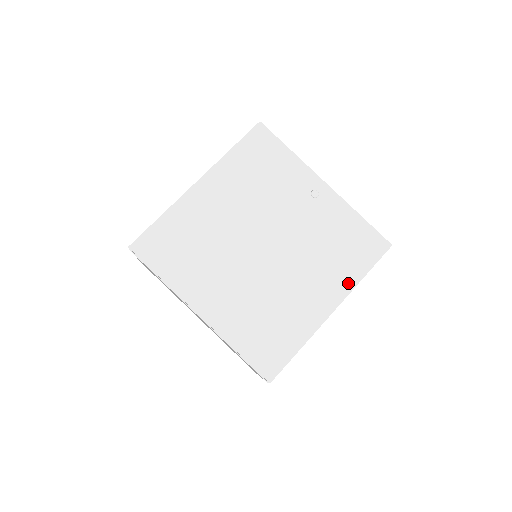
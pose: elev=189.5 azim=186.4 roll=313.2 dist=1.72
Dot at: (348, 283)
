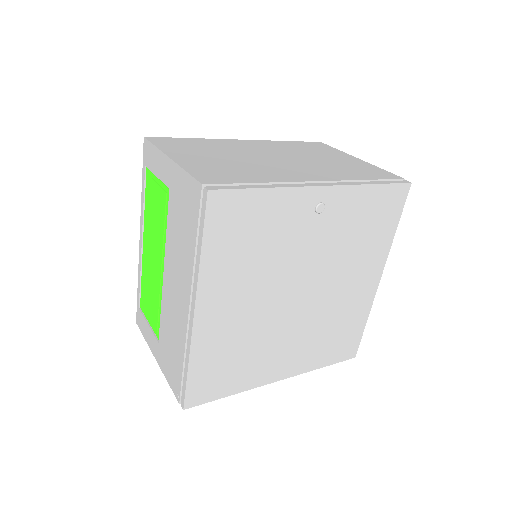
Dot at: (384, 250)
